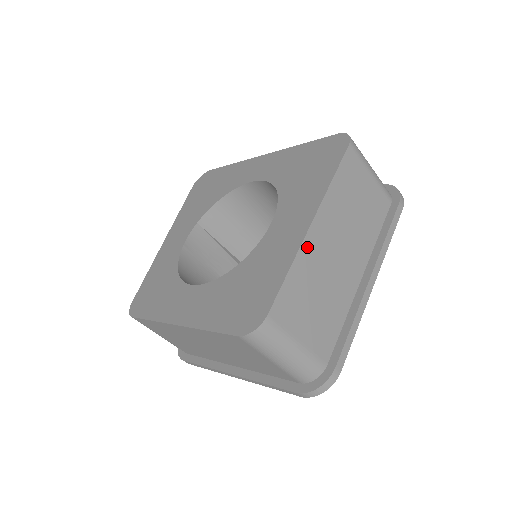
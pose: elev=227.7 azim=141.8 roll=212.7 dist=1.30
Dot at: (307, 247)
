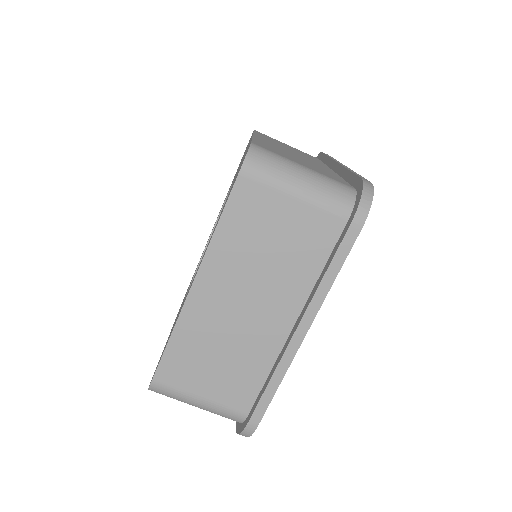
Dot at: (190, 312)
